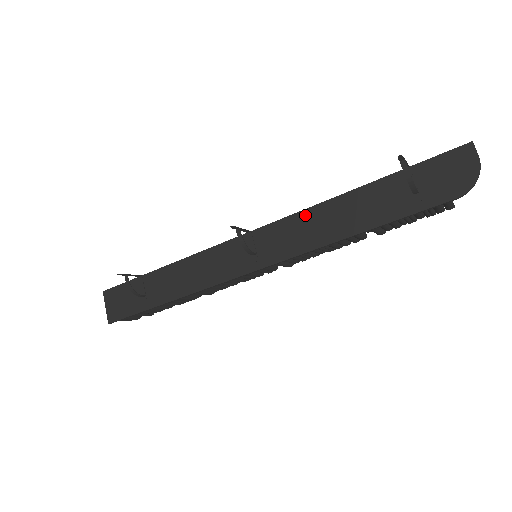
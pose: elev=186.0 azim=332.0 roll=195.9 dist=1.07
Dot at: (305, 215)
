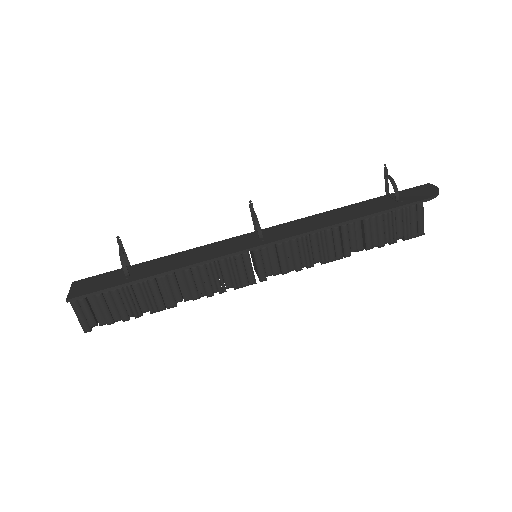
Dot at: (309, 218)
